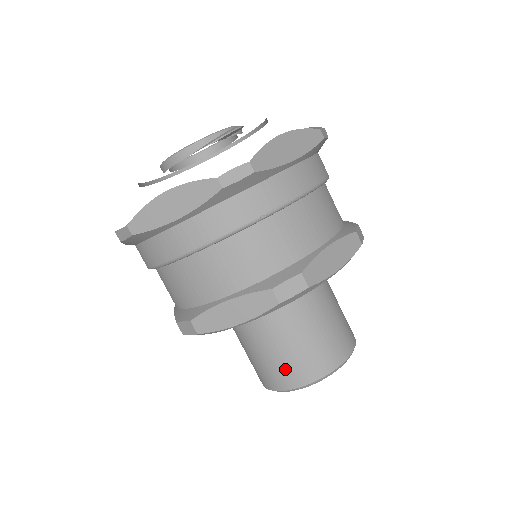
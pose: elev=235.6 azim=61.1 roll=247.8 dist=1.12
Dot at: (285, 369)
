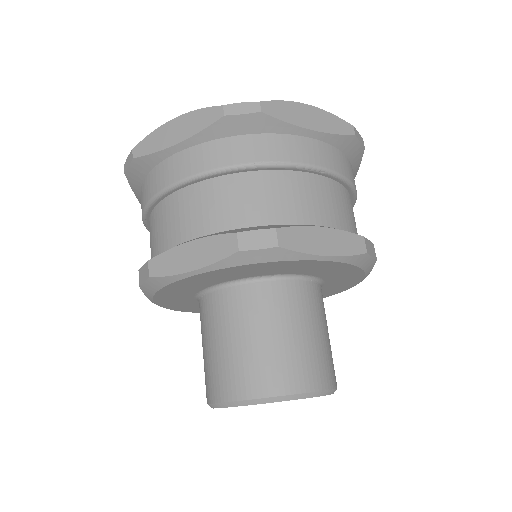
Dot at: (231, 371)
